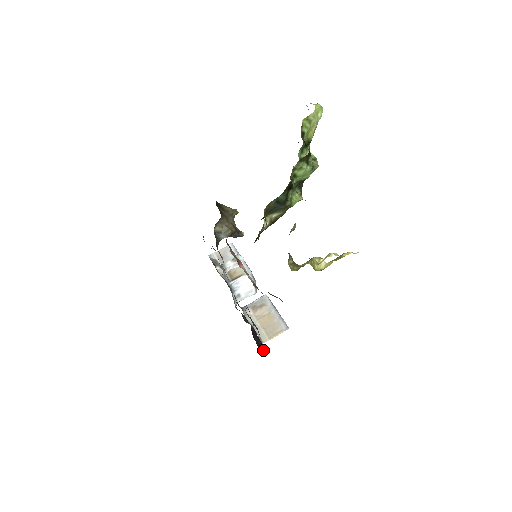
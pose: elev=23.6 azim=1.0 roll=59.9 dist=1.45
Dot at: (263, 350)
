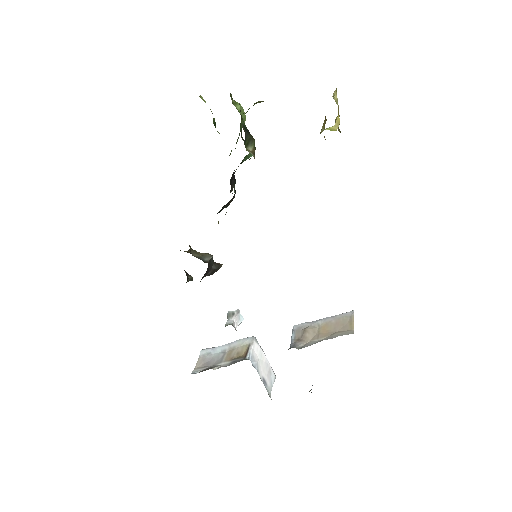
Dot at: occluded
